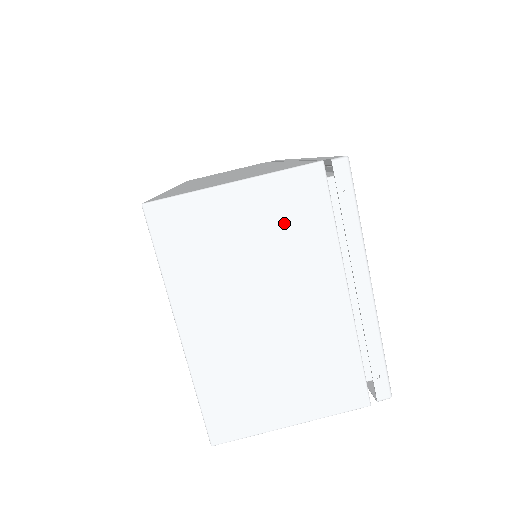
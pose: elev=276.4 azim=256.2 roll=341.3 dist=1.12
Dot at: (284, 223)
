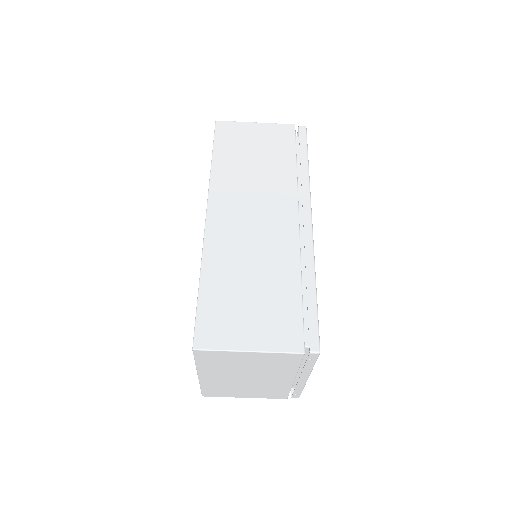
Dot at: (271, 363)
